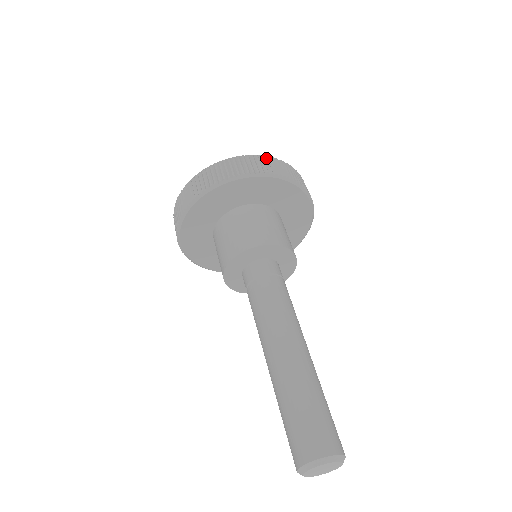
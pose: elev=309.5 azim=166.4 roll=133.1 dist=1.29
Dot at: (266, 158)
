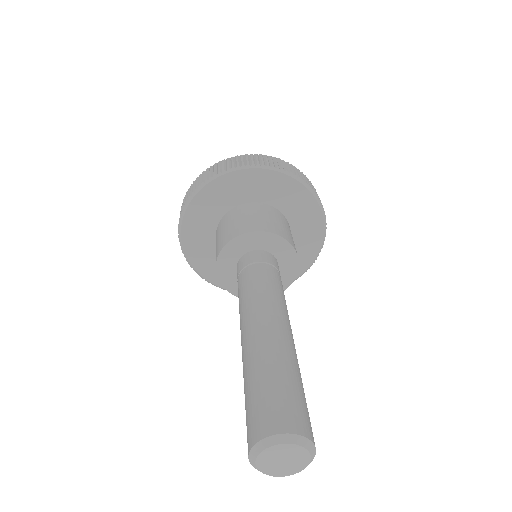
Dot at: (303, 174)
